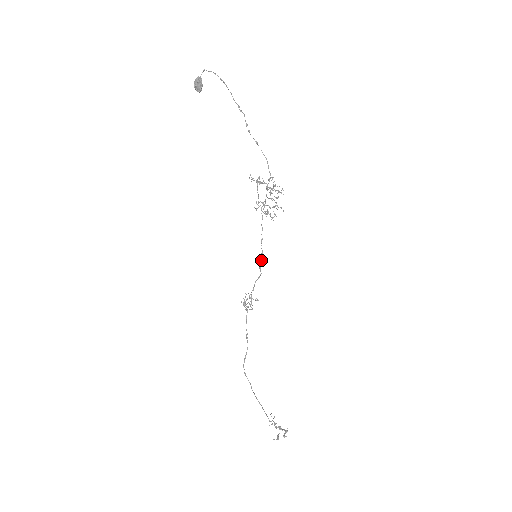
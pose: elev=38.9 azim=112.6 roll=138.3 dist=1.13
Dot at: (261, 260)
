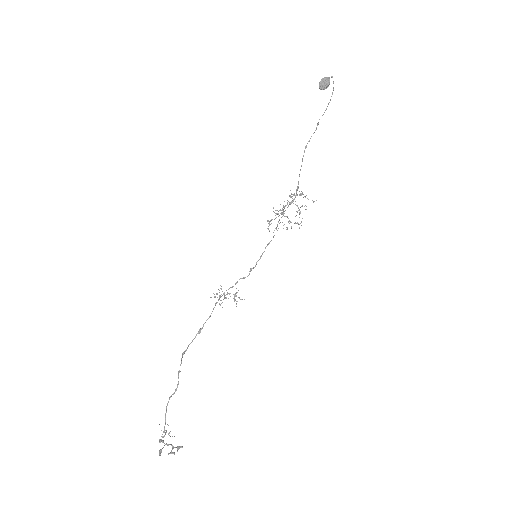
Dot at: occluded
